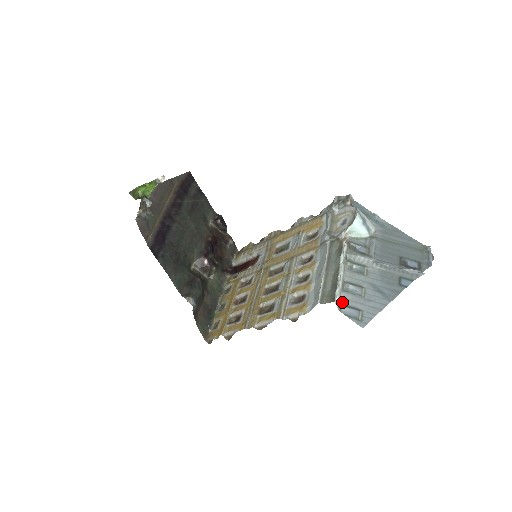
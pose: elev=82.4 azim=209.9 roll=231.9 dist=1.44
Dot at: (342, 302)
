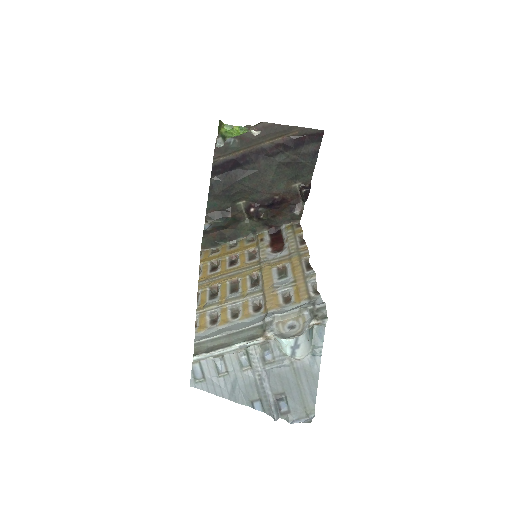
Dot at: (202, 361)
